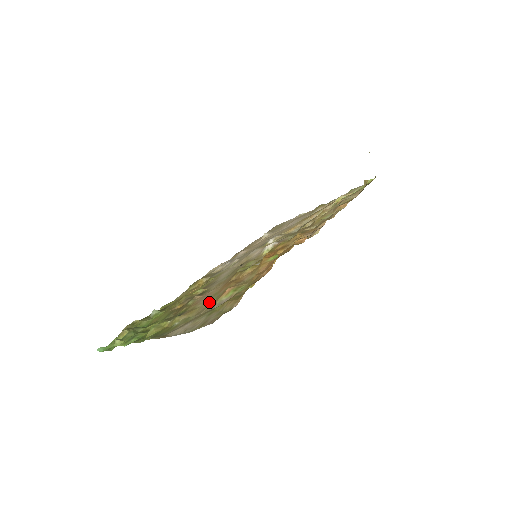
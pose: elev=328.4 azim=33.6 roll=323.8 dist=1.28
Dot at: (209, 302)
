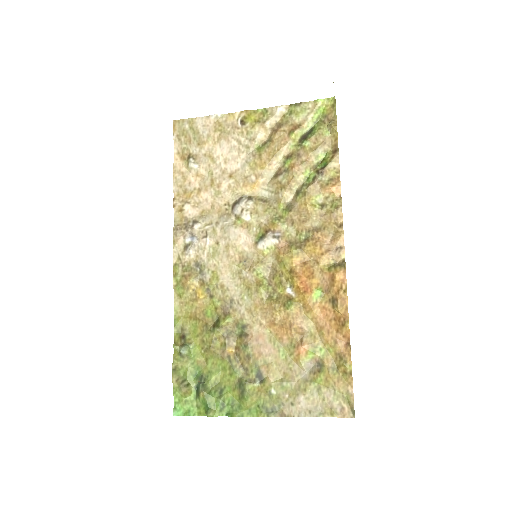
Dot at: (283, 357)
